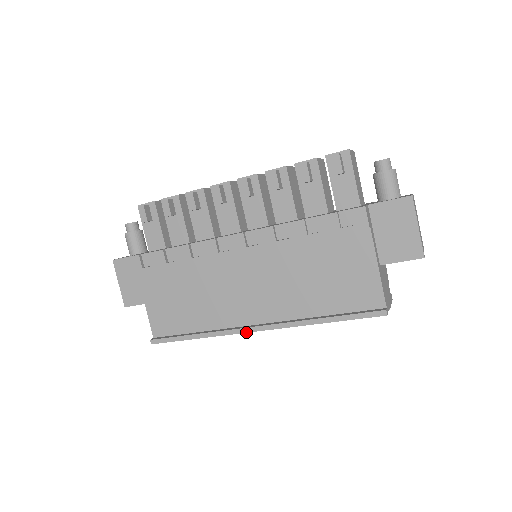
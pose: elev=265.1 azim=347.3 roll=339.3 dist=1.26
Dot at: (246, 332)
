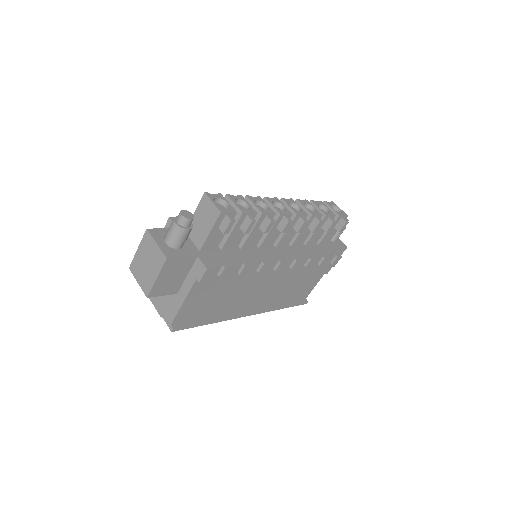
Dot at: occluded
